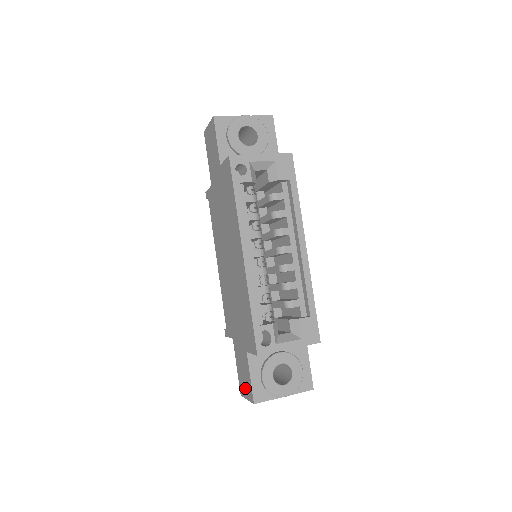
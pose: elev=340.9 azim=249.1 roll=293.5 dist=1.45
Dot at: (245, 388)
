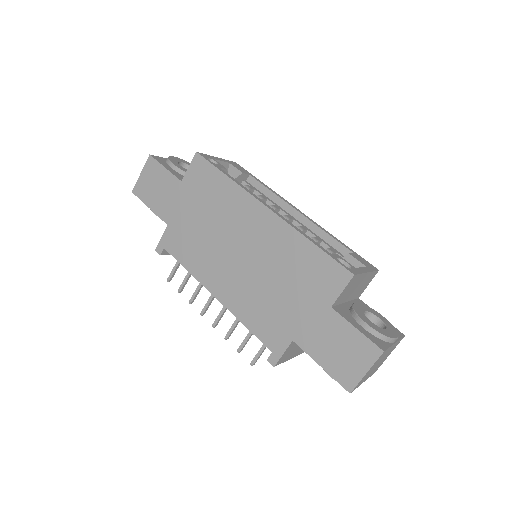
Dot at: (354, 362)
